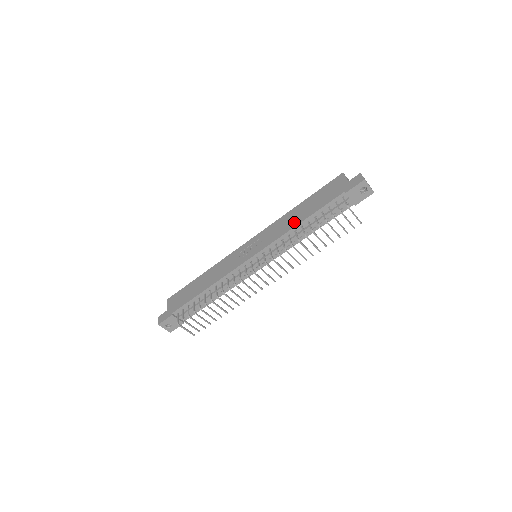
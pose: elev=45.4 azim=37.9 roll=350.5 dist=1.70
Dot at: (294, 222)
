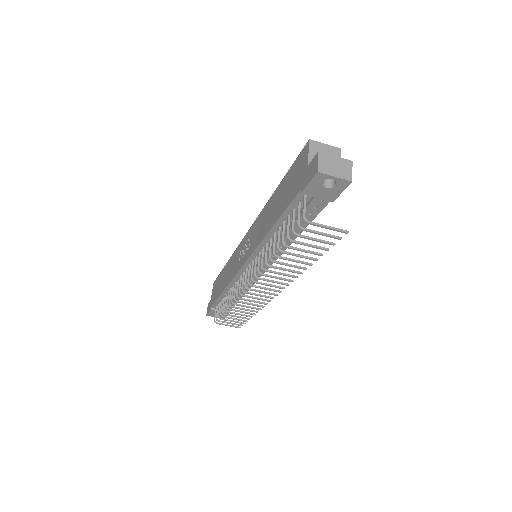
Dot at: (266, 226)
